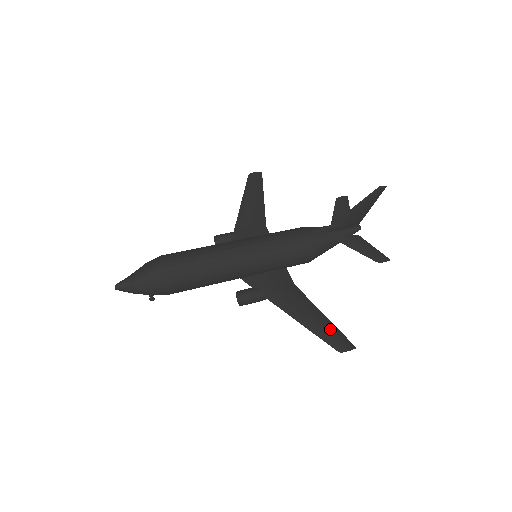
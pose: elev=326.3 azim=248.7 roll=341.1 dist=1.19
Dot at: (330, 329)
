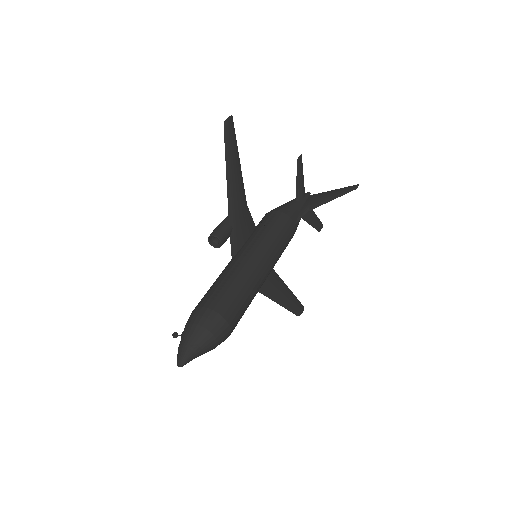
Dot at: (295, 301)
